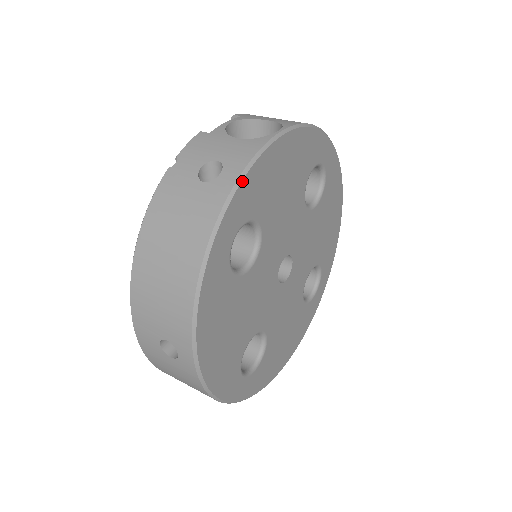
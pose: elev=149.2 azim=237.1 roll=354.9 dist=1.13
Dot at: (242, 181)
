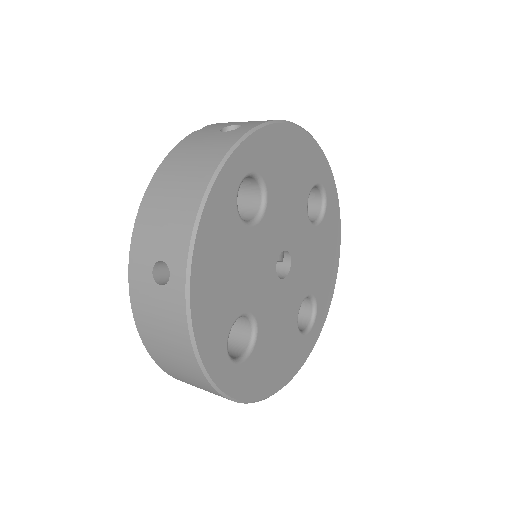
Dot at: (258, 130)
